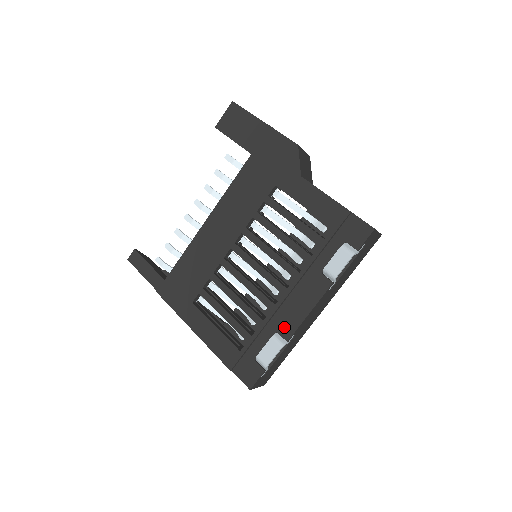
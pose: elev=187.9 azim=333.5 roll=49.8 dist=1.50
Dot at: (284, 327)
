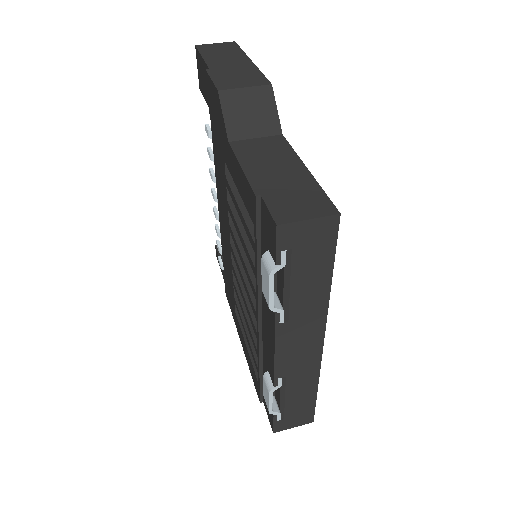
Dot at: (269, 365)
